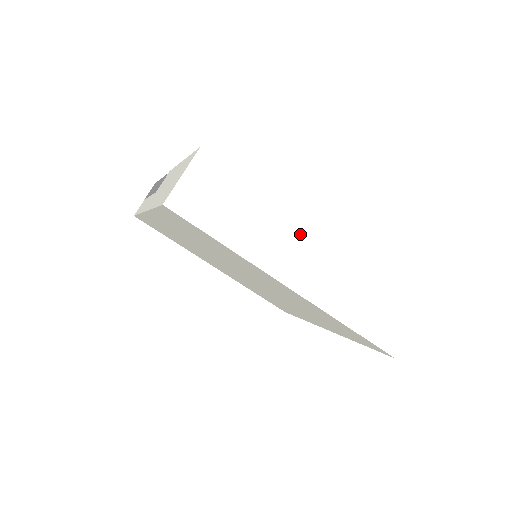
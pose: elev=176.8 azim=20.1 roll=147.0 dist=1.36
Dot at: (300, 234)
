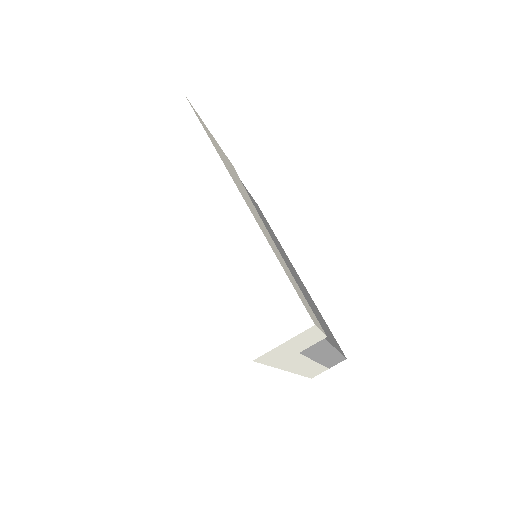
Dot at: (222, 183)
